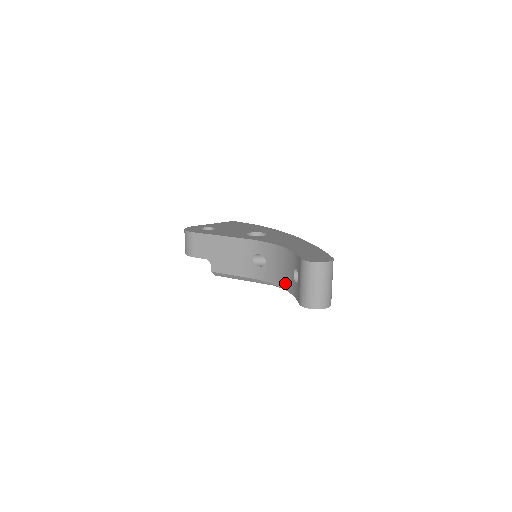
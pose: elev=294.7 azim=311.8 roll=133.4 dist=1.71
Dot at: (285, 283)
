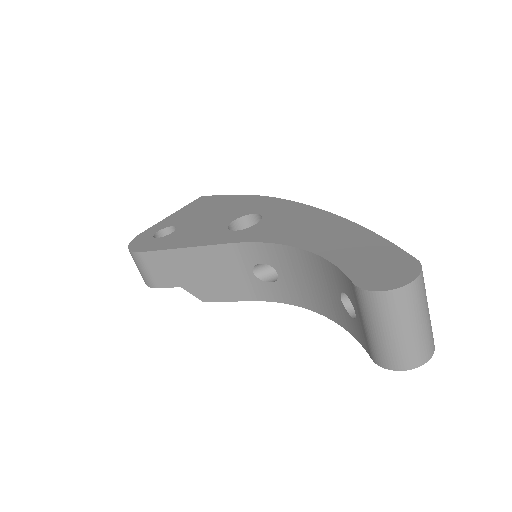
Dot at: (326, 309)
